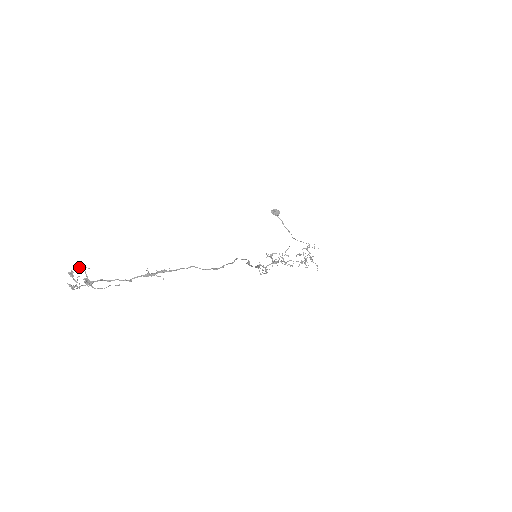
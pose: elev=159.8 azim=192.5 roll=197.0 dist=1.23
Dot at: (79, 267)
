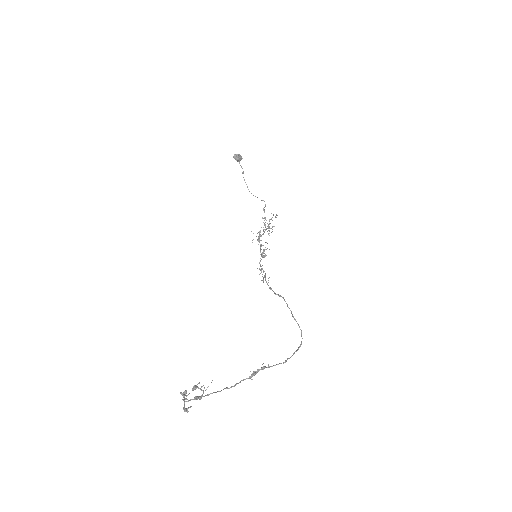
Dot at: occluded
